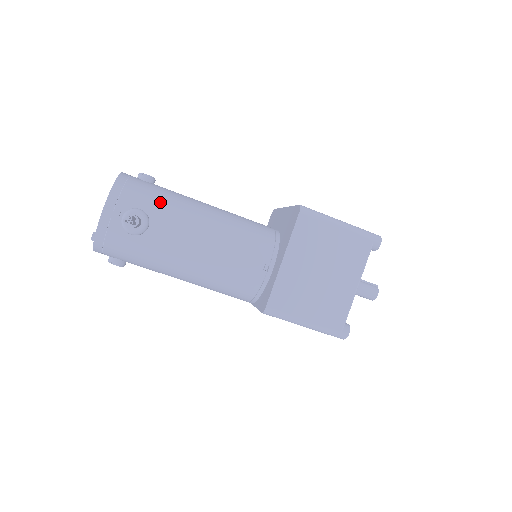
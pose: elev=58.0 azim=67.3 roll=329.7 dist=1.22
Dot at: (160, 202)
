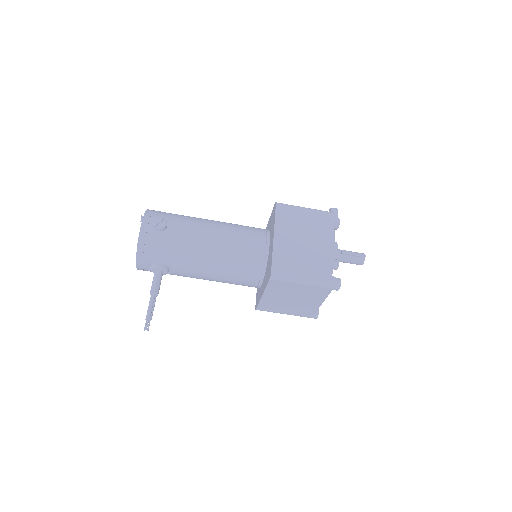
Dot at: (172, 256)
